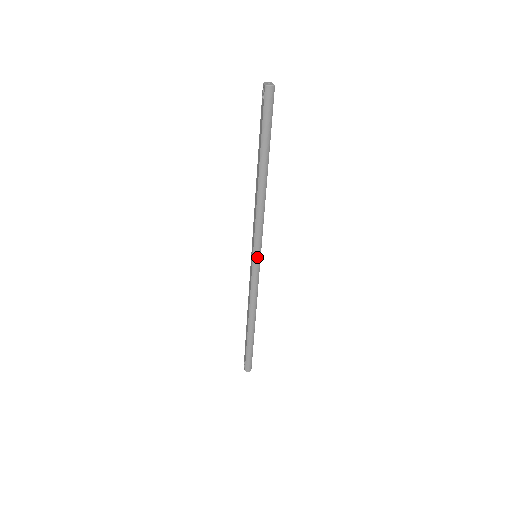
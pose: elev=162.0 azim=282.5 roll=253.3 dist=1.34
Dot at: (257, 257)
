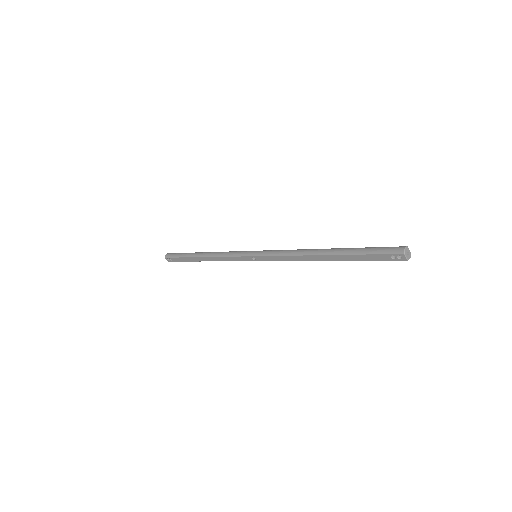
Dot at: occluded
